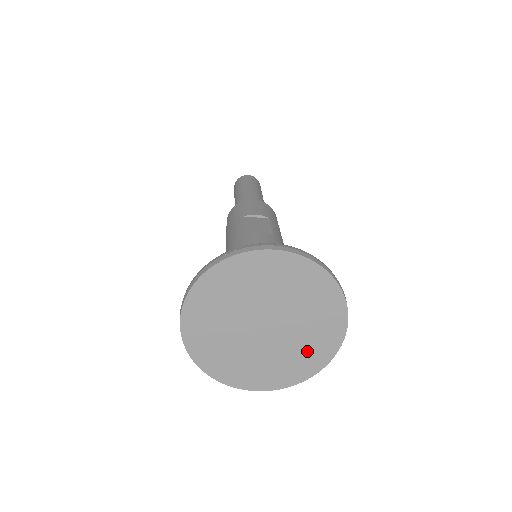
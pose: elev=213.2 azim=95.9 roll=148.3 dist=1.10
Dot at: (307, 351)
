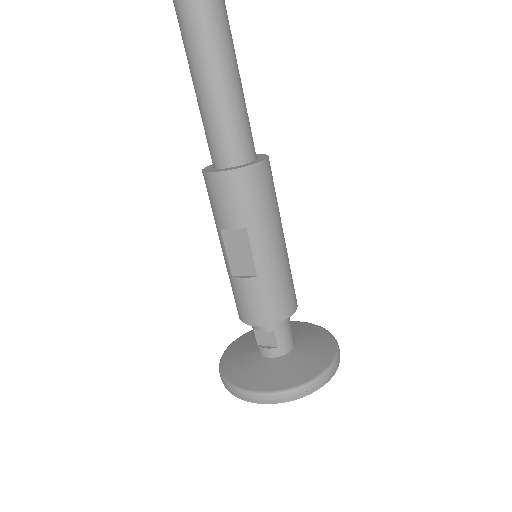
Dot at: occluded
